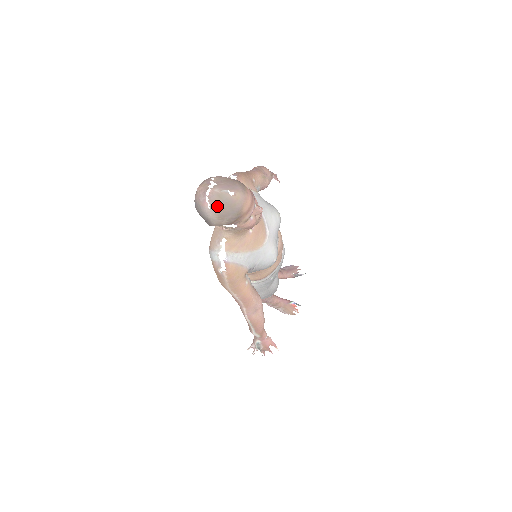
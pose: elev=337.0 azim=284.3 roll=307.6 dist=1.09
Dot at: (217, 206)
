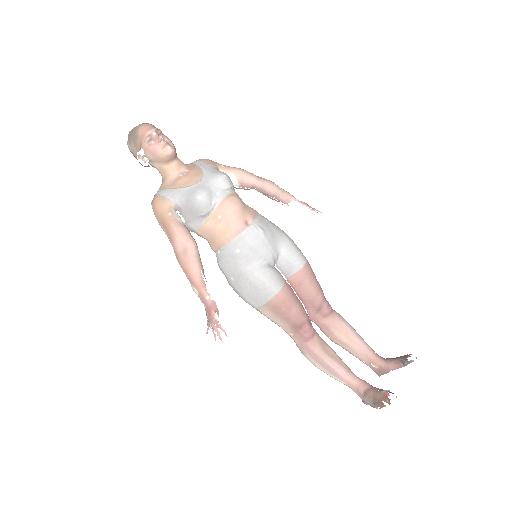
Dot at: (129, 136)
